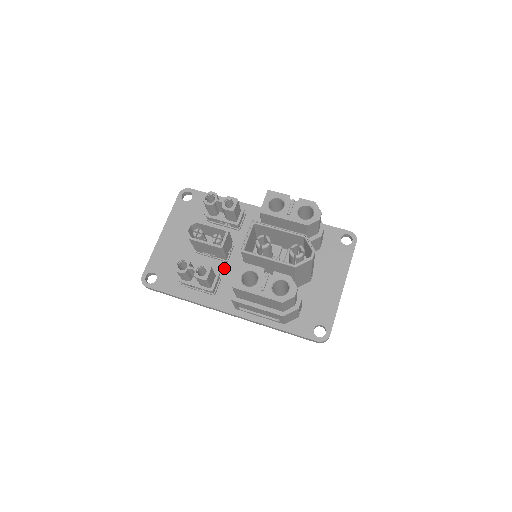
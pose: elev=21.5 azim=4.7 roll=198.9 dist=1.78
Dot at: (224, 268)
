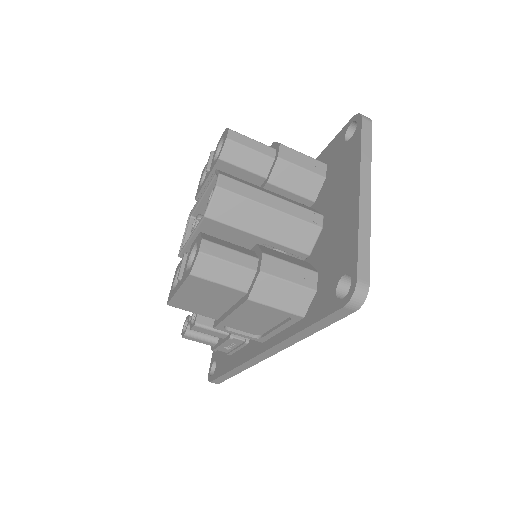
Dot at: occluded
